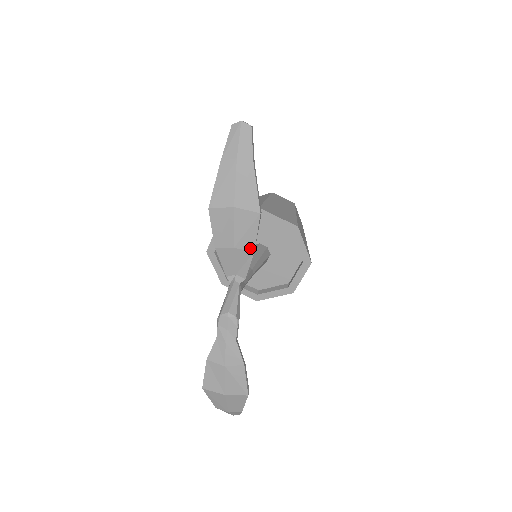
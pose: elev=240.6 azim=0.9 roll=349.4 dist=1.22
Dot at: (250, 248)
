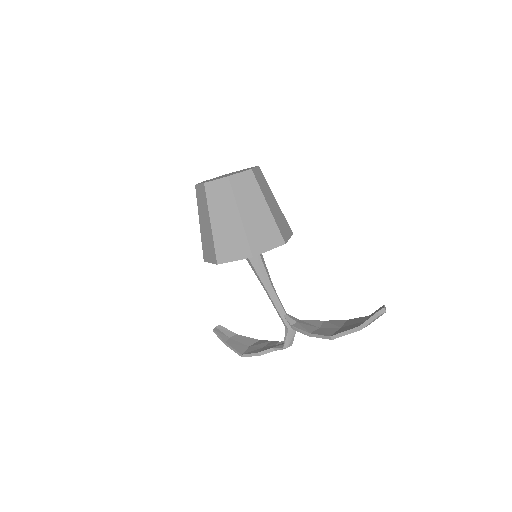
Dot at: occluded
